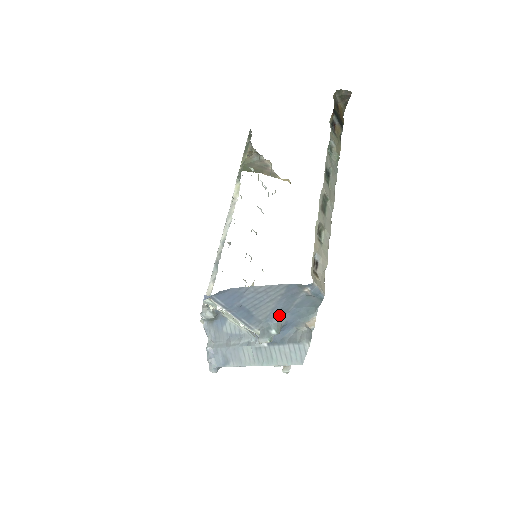
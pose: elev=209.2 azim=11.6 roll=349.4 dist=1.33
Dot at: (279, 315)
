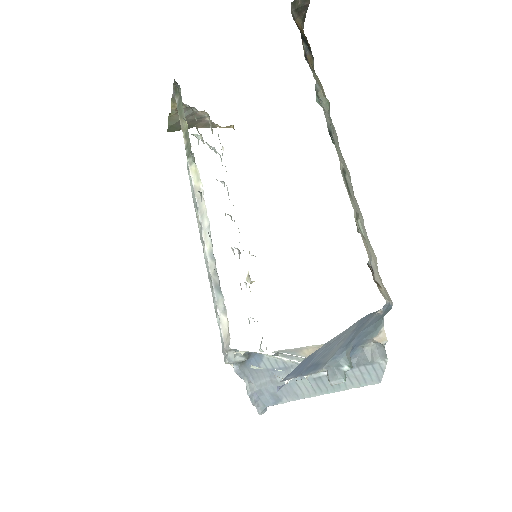
Dot at: (346, 347)
